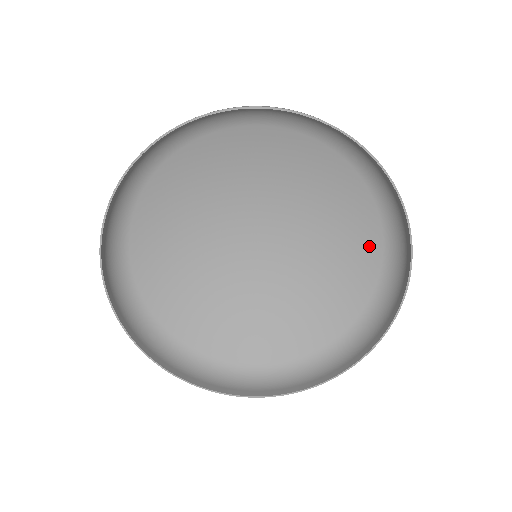
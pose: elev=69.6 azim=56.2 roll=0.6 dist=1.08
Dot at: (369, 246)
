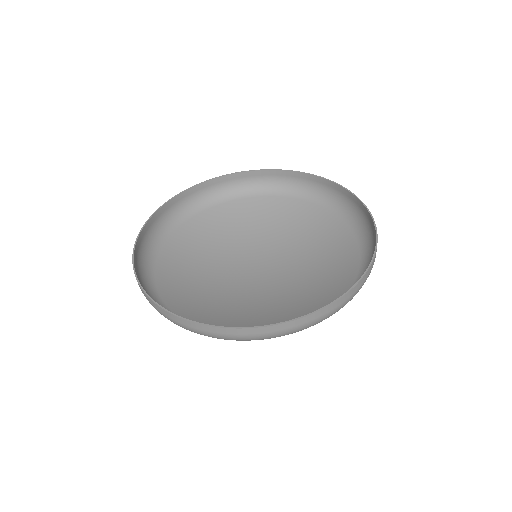
Dot at: (310, 212)
